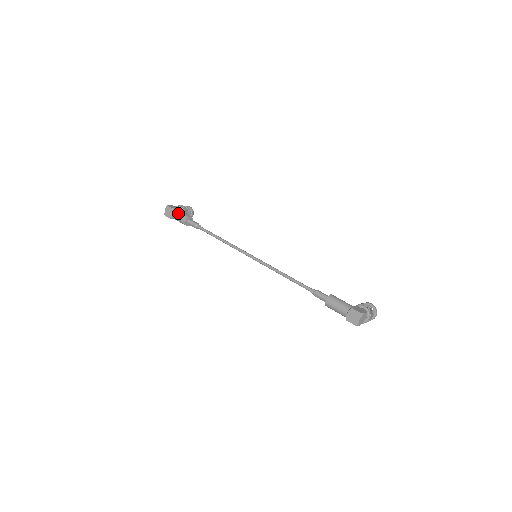
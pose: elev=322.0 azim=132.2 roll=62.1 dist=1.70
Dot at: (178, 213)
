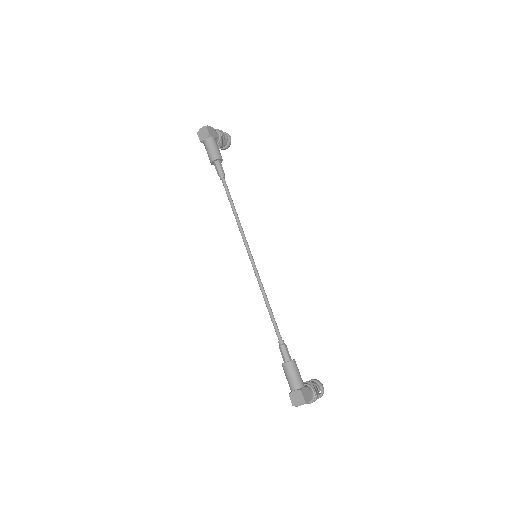
Dot at: (212, 144)
